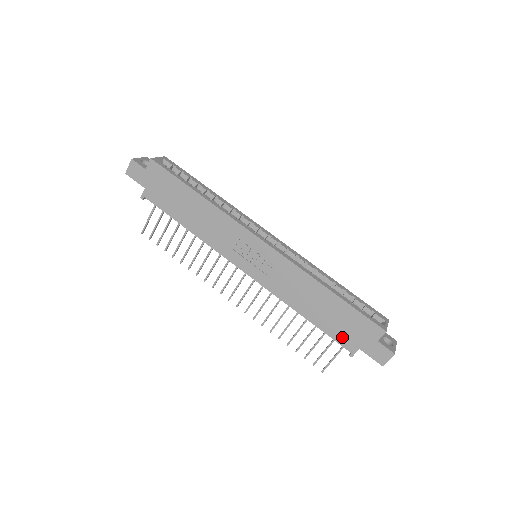
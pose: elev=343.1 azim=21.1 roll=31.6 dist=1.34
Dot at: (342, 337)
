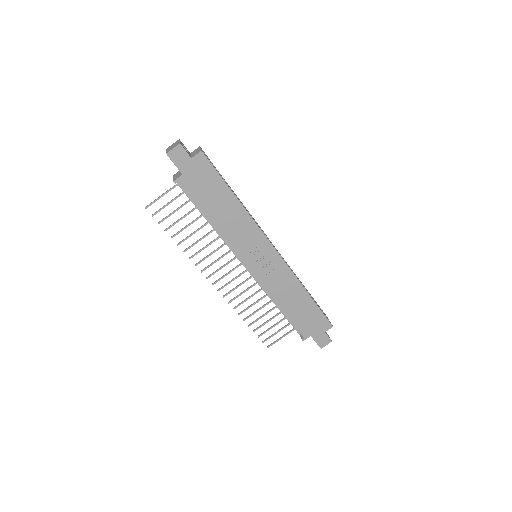
Dot at: (303, 327)
